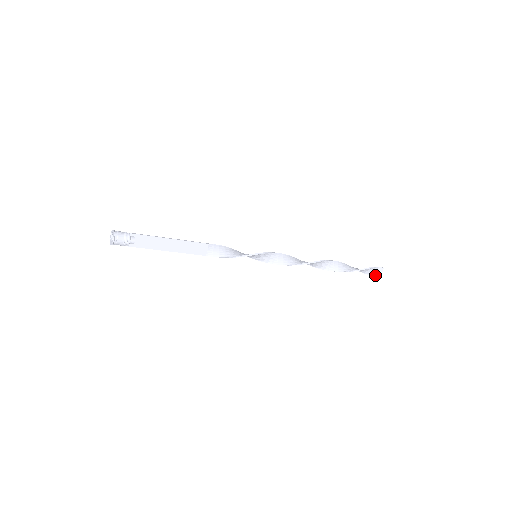
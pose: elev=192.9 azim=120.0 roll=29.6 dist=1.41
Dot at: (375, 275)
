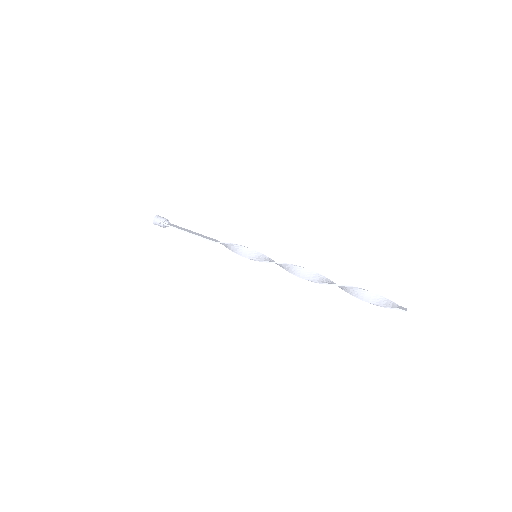
Dot at: (398, 306)
